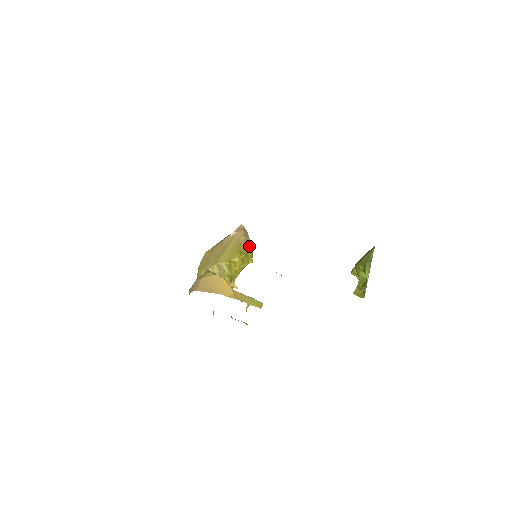
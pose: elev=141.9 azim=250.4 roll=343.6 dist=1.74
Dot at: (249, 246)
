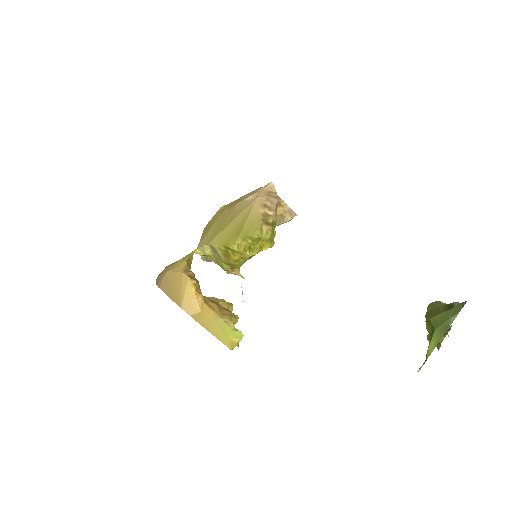
Dot at: (265, 226)
